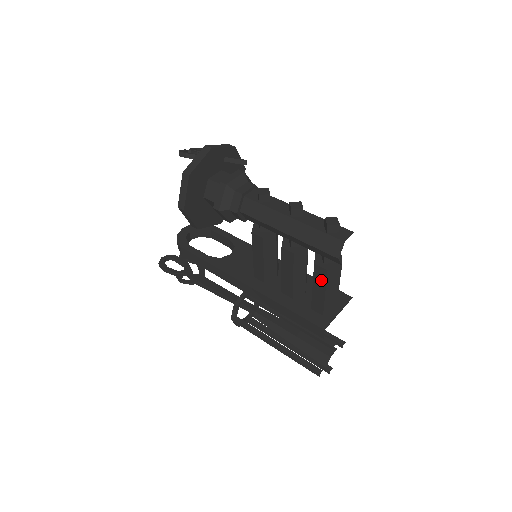
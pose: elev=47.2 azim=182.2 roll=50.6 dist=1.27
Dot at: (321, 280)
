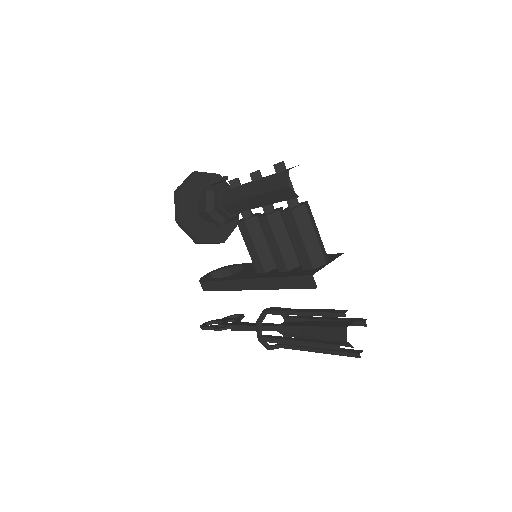
Dot at: (293, 226)
